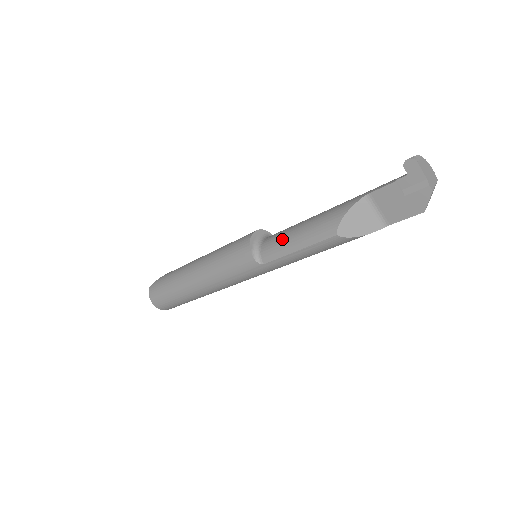
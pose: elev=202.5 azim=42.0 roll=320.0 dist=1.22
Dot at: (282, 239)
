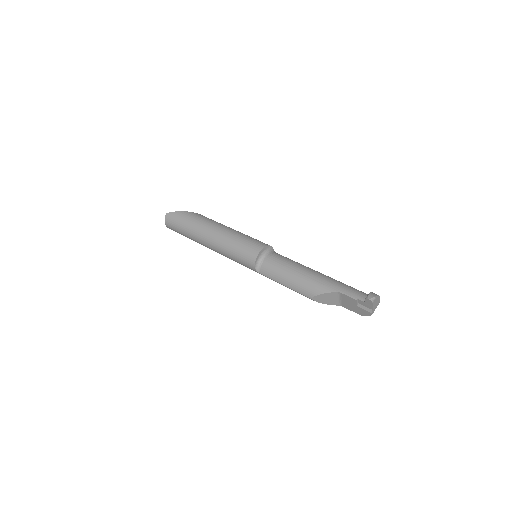
Dot at: (278, 271)
